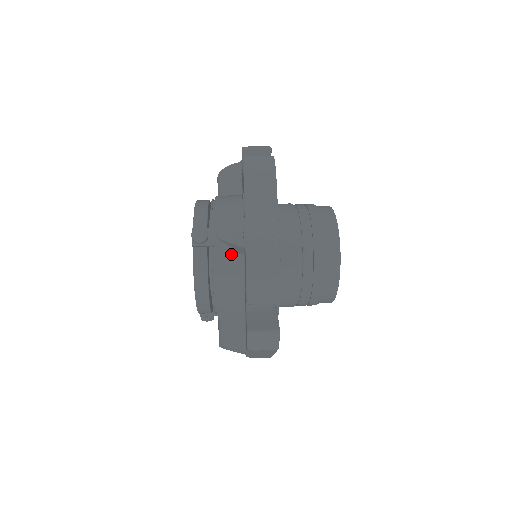
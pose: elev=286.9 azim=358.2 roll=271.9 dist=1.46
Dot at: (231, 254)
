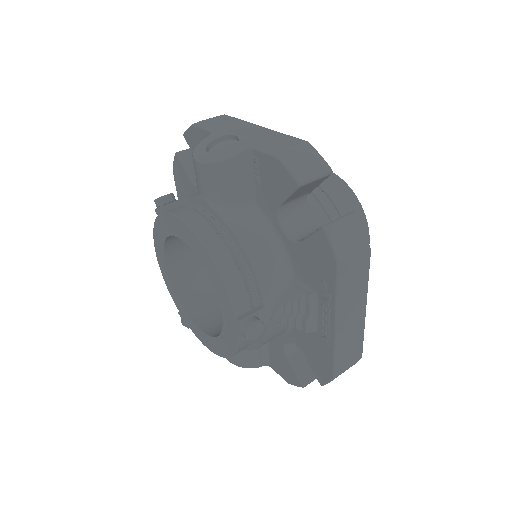
Dot at: (282, 324)
